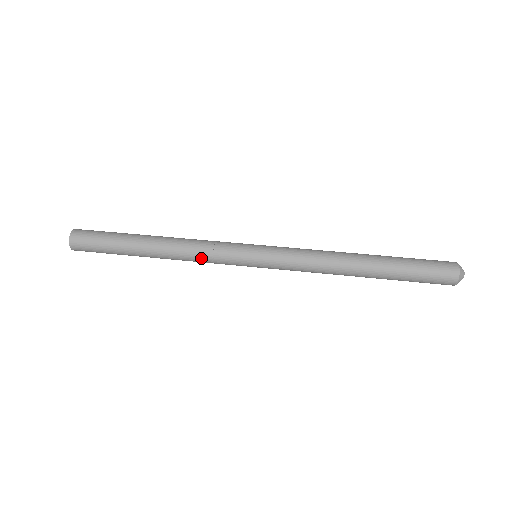
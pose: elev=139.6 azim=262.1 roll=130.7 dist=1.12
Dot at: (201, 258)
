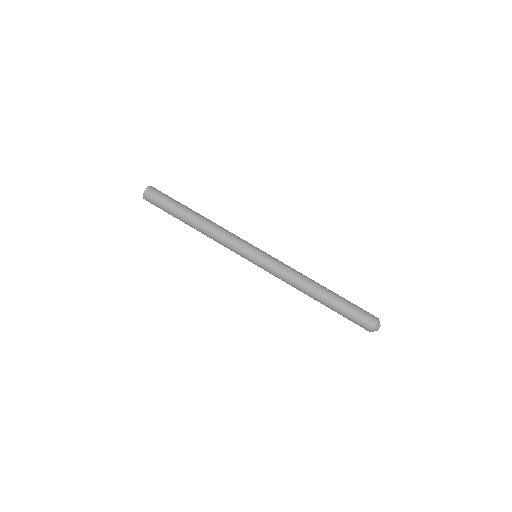
Dot at: (221, 242)
